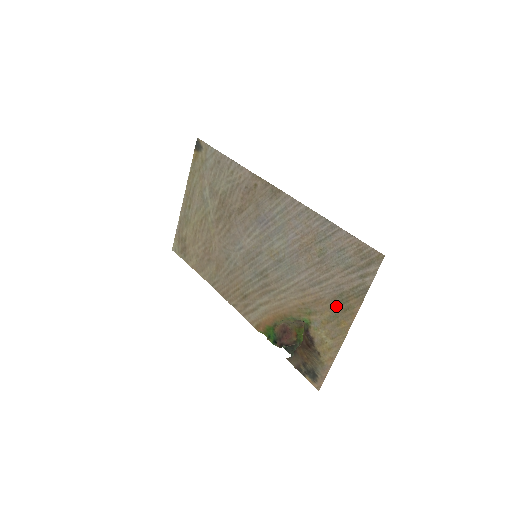
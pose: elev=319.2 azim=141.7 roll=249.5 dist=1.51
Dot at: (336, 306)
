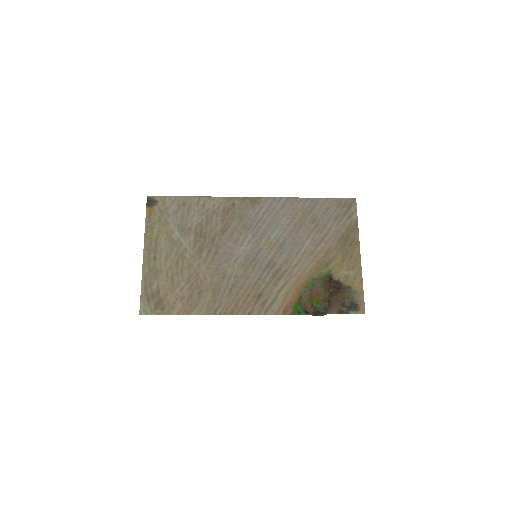
Dot at: (343, 246)
